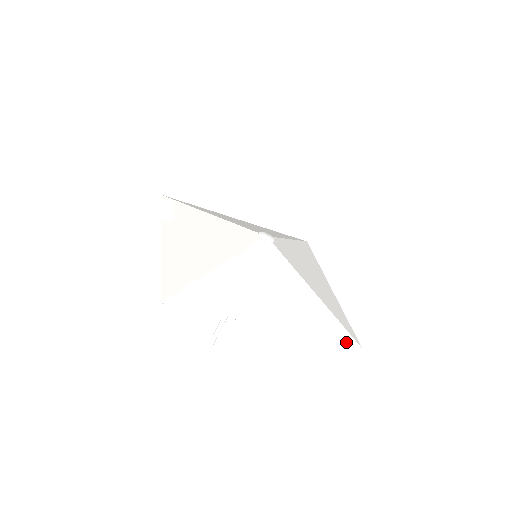
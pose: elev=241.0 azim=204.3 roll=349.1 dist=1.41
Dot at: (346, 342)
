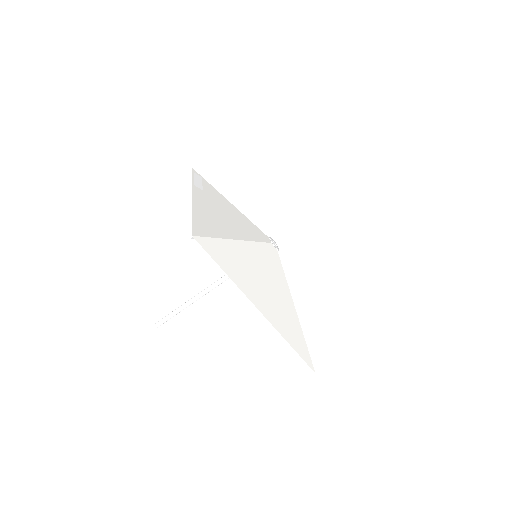
Dot at: (306, 360)
